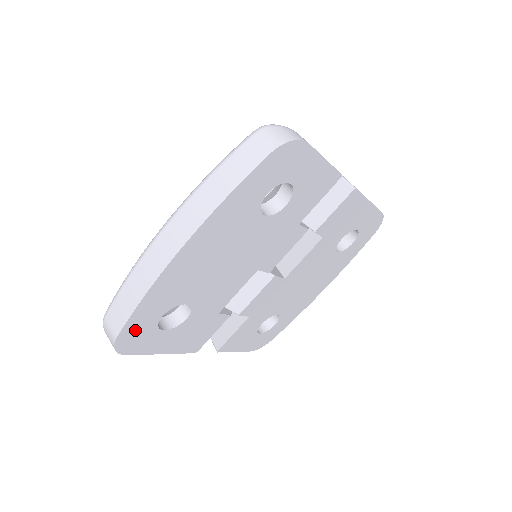
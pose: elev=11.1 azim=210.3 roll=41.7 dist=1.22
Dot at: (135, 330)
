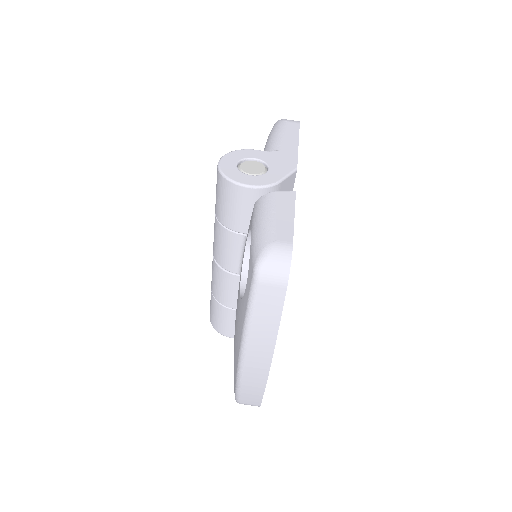
Dot at: occluded
